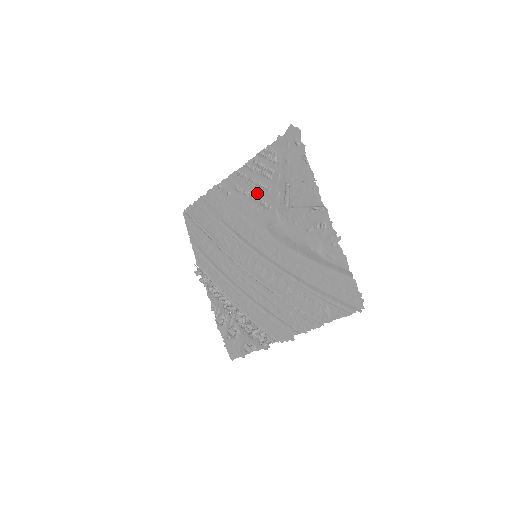
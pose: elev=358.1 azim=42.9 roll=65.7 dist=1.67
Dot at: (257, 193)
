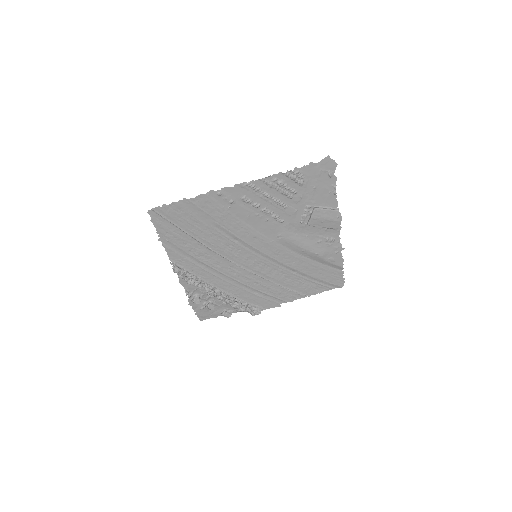
Dot at: (271, 207)
